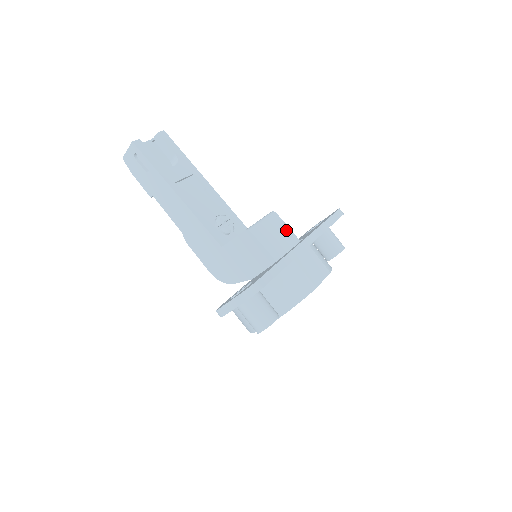
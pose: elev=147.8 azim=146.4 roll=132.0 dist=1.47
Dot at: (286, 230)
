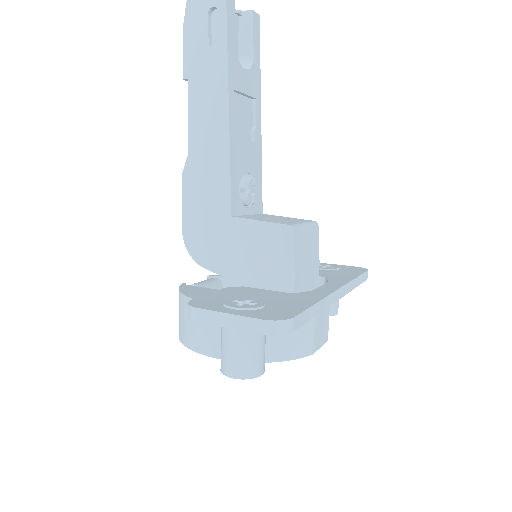
Dot at: (316, 256)
